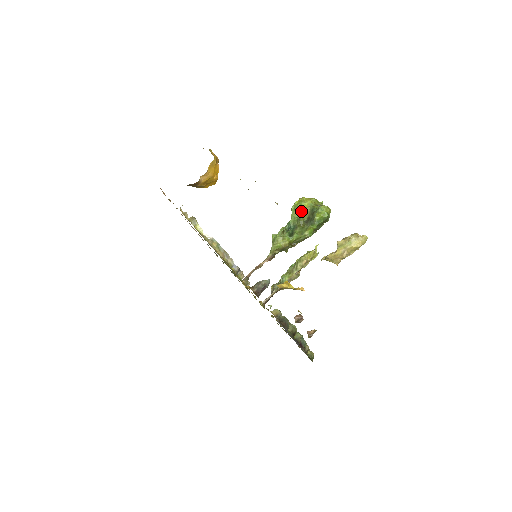
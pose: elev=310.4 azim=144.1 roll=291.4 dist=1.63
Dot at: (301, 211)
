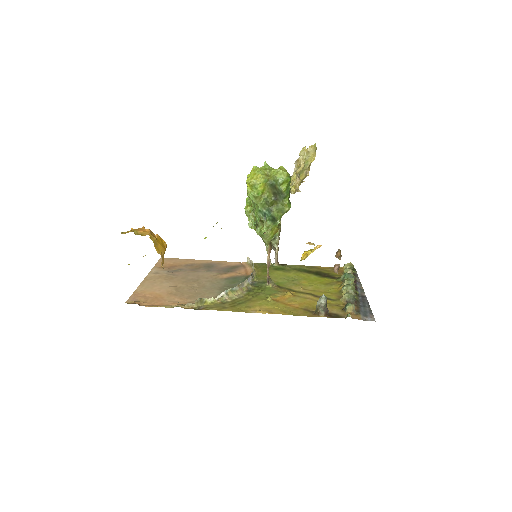
Dot at: (262, 194)
